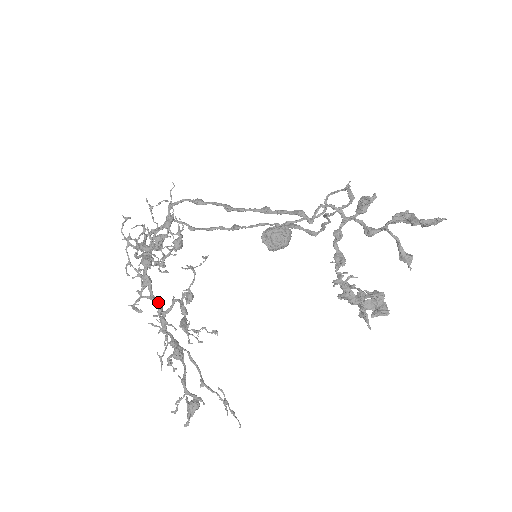
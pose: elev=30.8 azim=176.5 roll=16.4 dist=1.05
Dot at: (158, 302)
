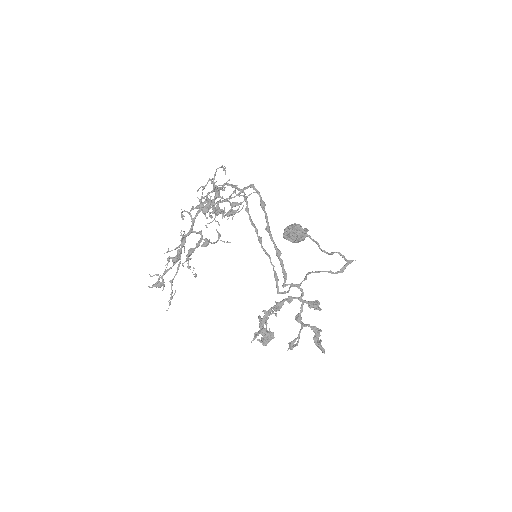
Dot at: (192, 229)
